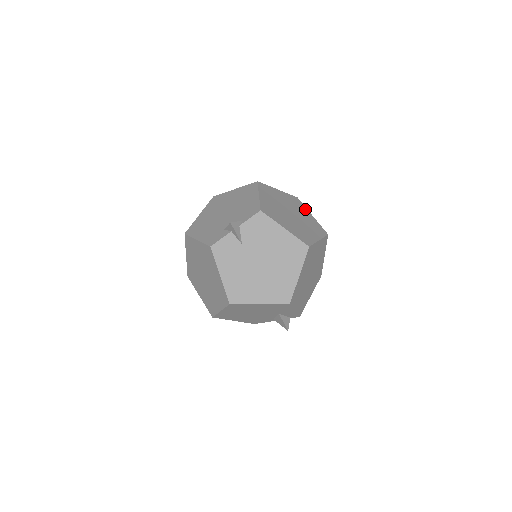
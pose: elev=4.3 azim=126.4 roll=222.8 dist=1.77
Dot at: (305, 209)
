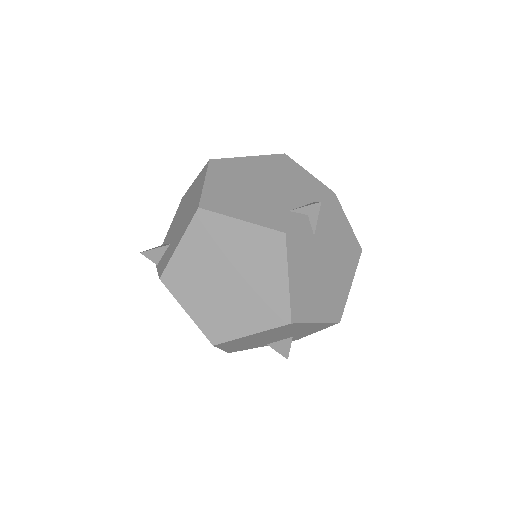
Dot at: occluded
